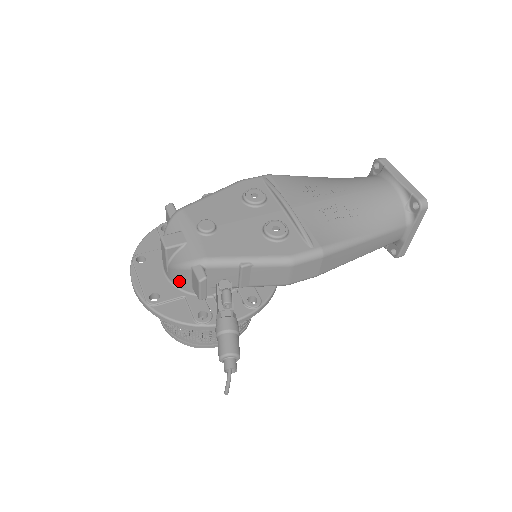
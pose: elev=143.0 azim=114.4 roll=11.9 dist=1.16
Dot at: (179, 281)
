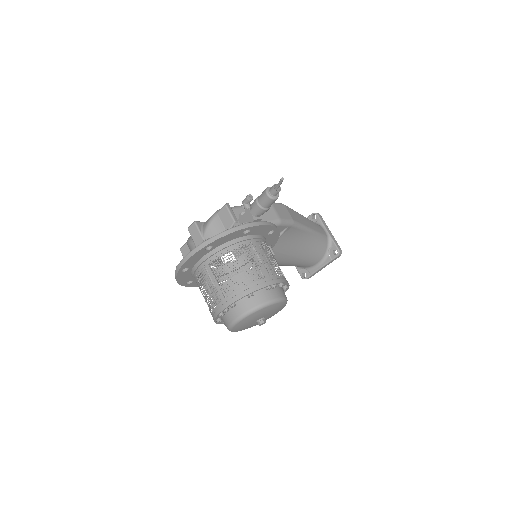
Dot at: occluded
